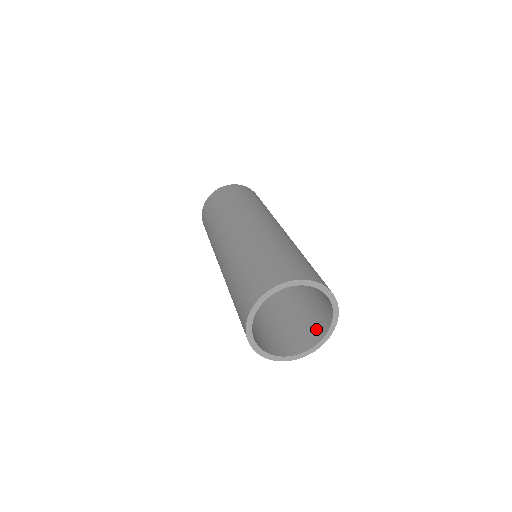
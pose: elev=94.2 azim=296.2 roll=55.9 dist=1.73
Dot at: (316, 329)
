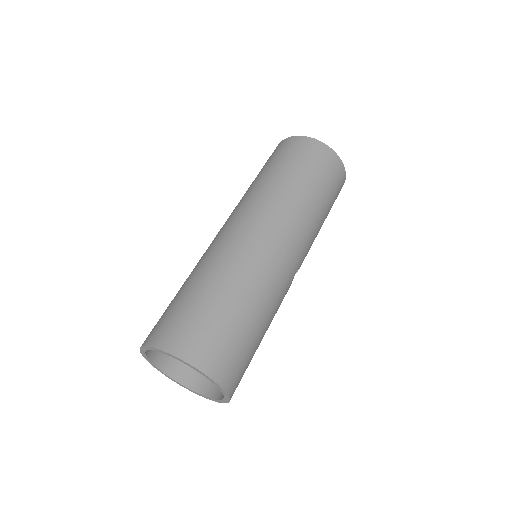
Dot at: occluded
